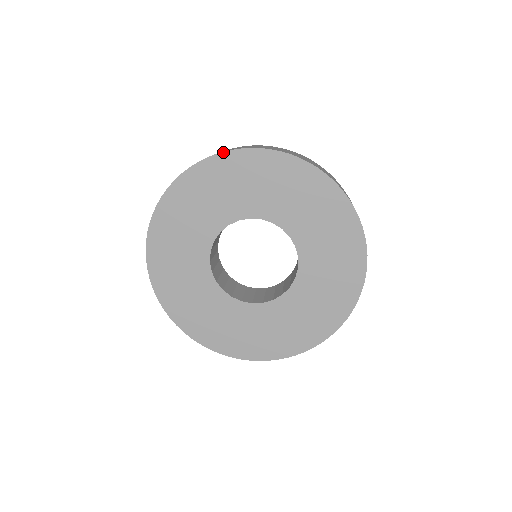
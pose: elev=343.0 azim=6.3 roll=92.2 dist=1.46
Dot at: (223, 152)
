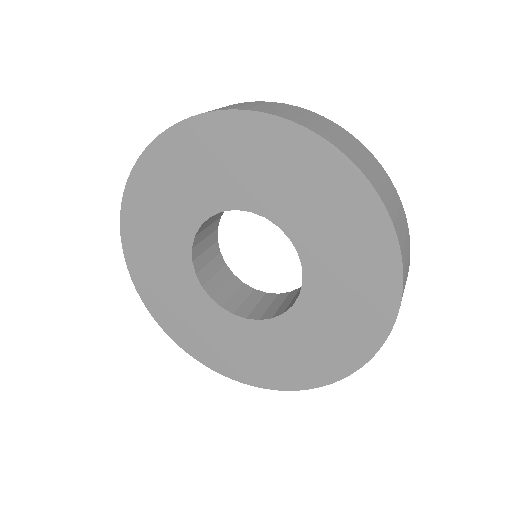
Dot at: (141, 154)
